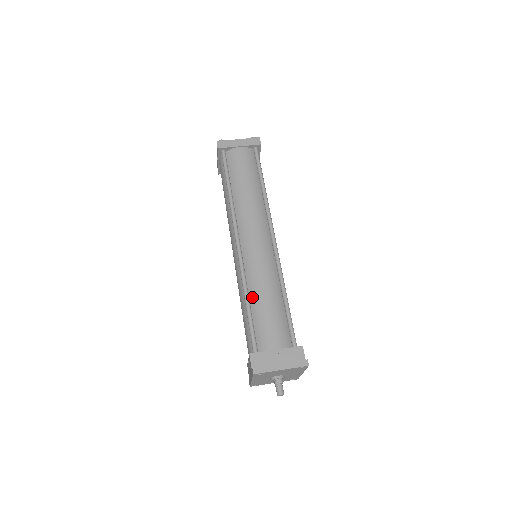
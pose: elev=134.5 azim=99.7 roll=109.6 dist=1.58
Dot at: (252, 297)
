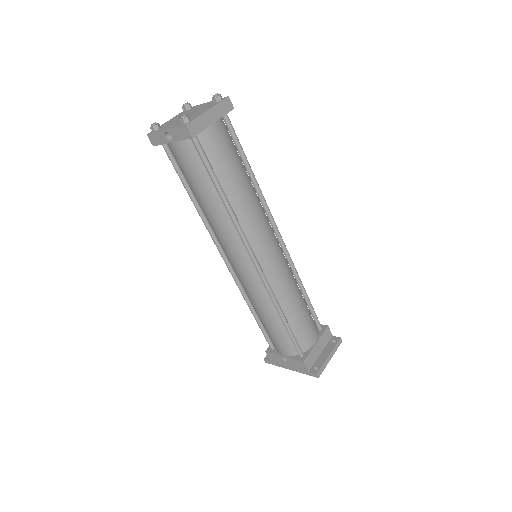
Dot at: (285, 311)
